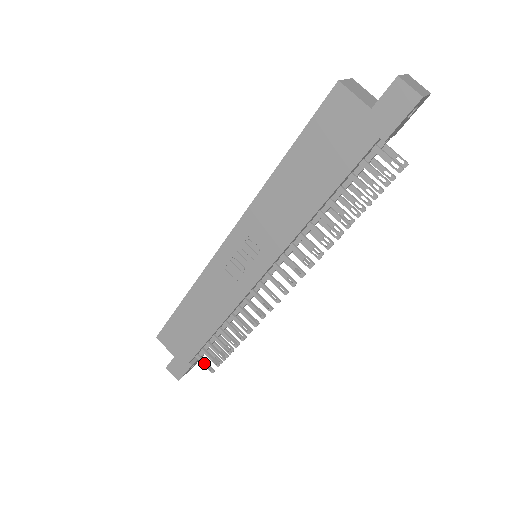
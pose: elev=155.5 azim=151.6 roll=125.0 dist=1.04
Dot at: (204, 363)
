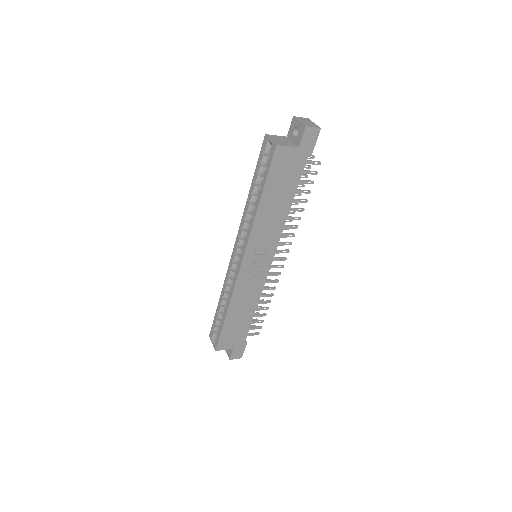
Dot at: (252, 335)
